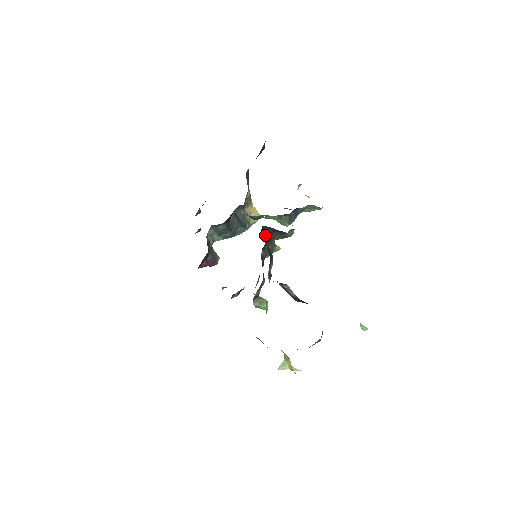
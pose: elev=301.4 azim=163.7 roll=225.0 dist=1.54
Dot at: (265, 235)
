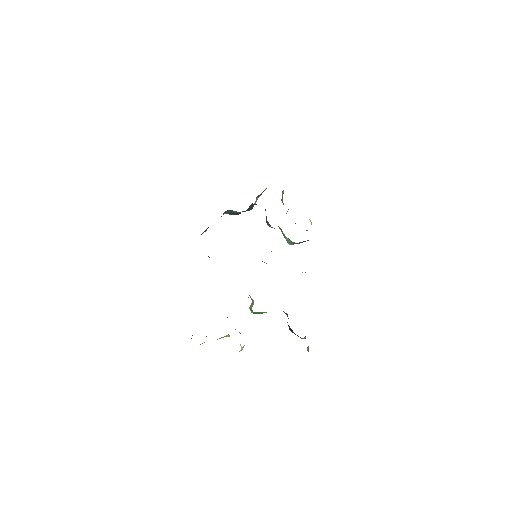
Dot at: occluded
